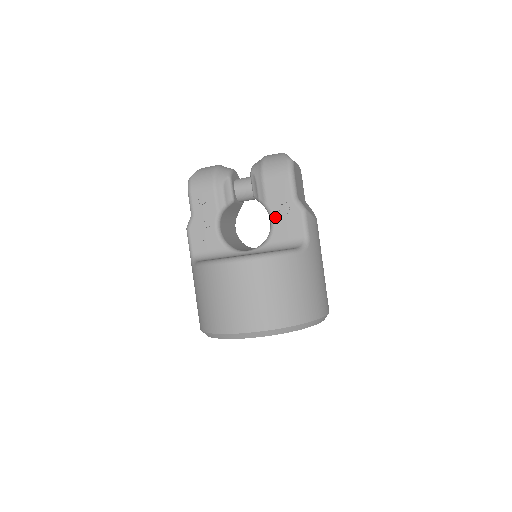
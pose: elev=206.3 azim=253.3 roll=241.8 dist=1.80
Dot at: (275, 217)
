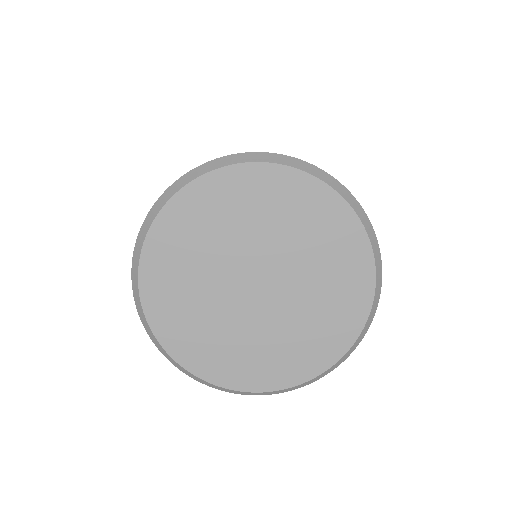
Dot at: occluded
